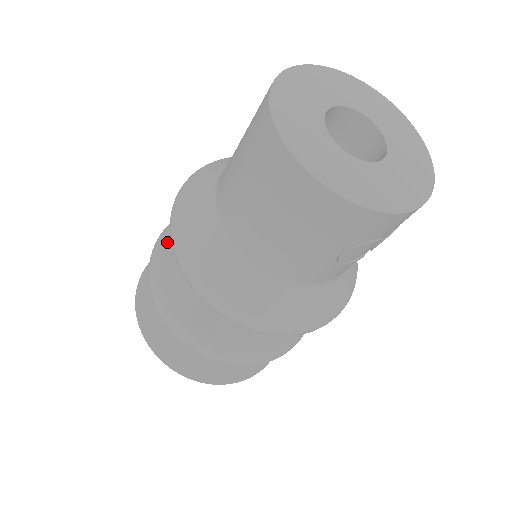
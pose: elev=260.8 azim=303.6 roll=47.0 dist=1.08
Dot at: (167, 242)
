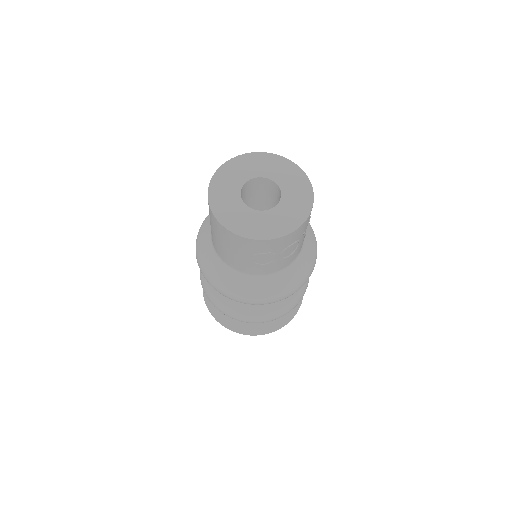
Dot at: occluded
